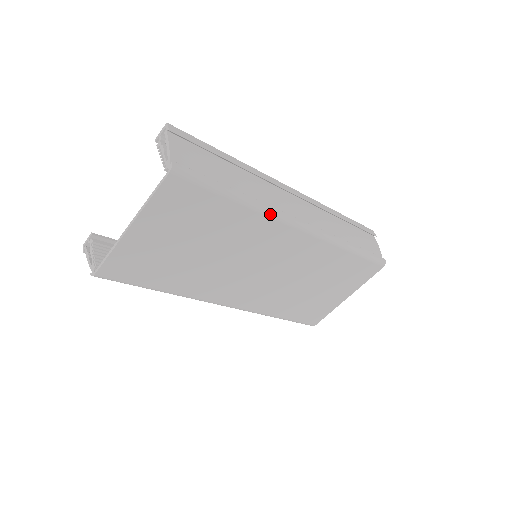
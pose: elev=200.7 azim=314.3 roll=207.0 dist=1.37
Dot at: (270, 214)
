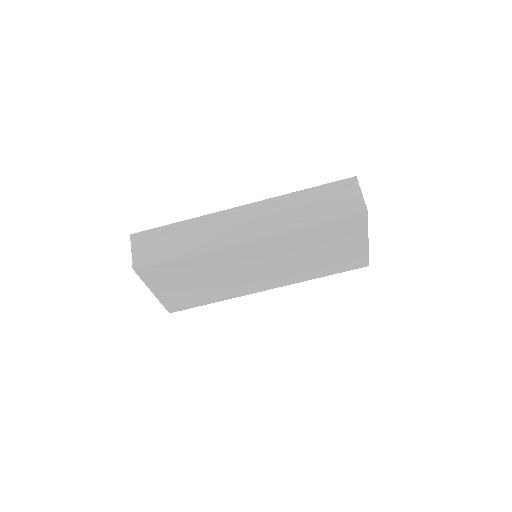
Dot at: (213, 249)
